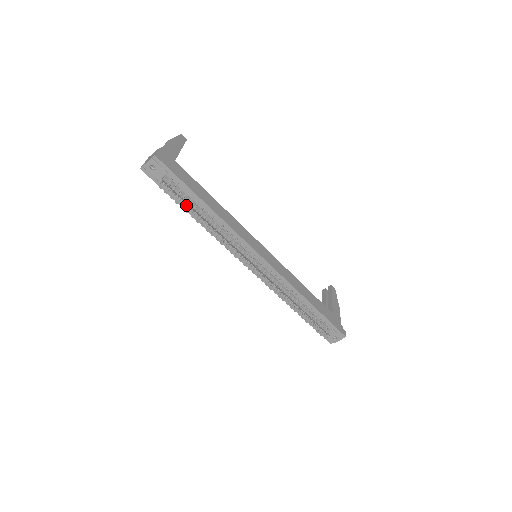
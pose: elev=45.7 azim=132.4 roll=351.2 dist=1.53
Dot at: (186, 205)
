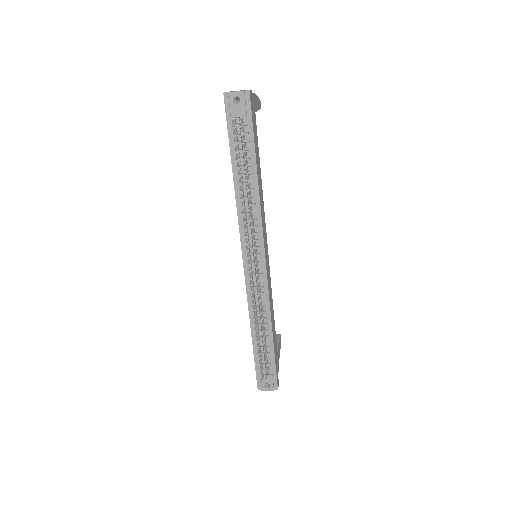
Dot at: (237, 159)
